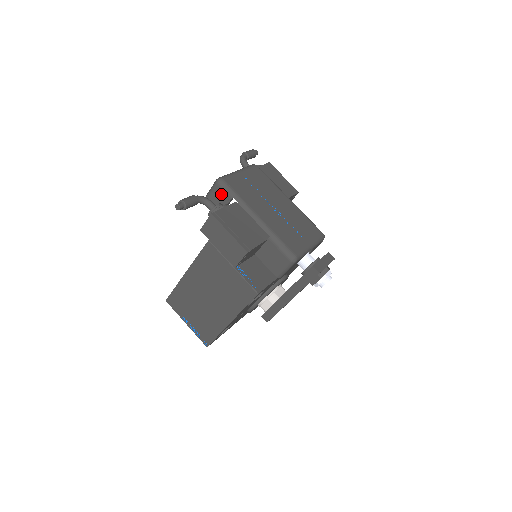
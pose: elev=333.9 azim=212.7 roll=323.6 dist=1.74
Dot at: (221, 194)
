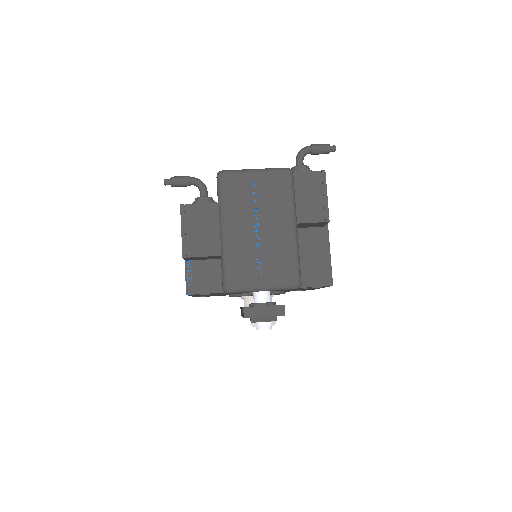
Dot at: occluded
